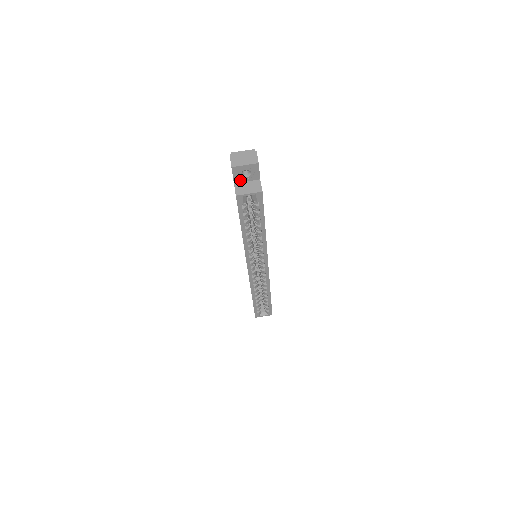
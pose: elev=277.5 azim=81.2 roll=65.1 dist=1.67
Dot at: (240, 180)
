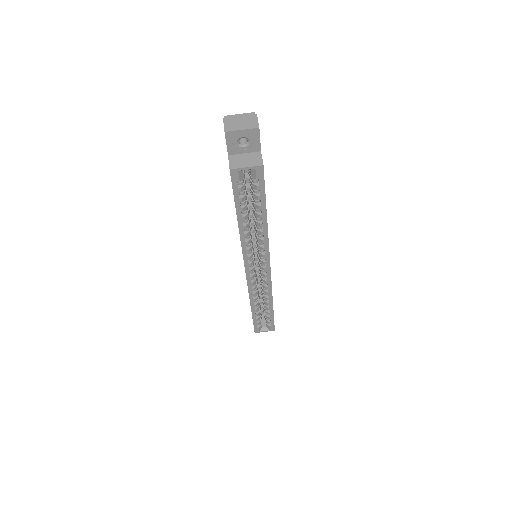
Dot at: (236, 151)
